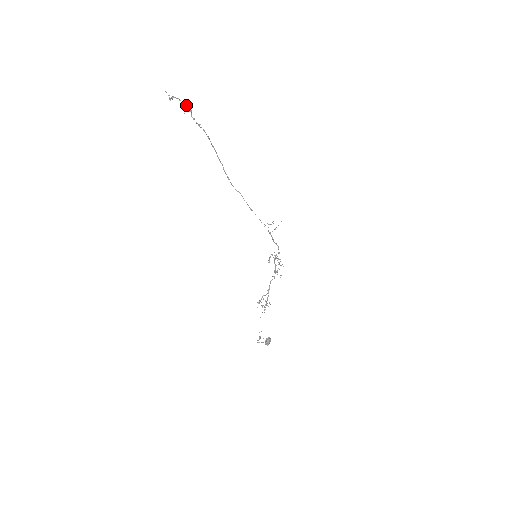
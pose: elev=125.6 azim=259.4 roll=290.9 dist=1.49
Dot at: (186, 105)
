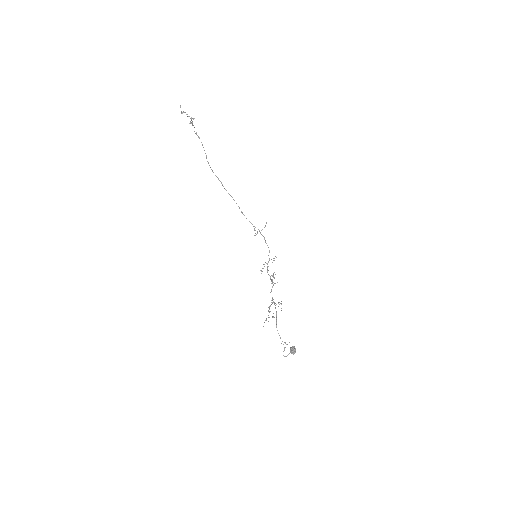
Dot at: (191, 120)
